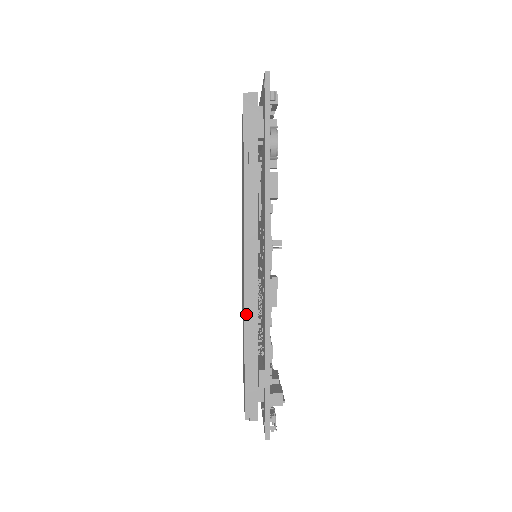
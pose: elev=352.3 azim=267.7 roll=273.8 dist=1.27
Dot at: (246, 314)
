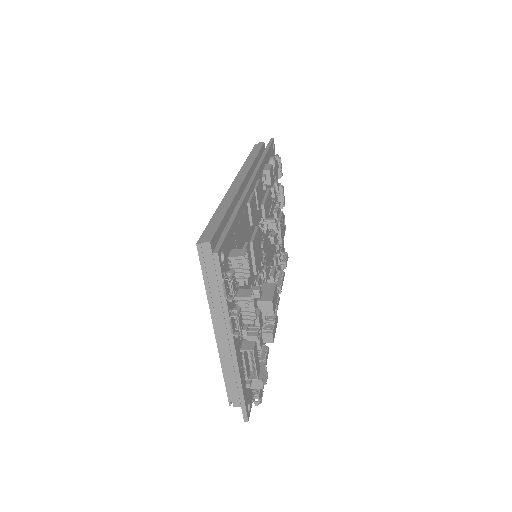
Dot at: (225, 198)
